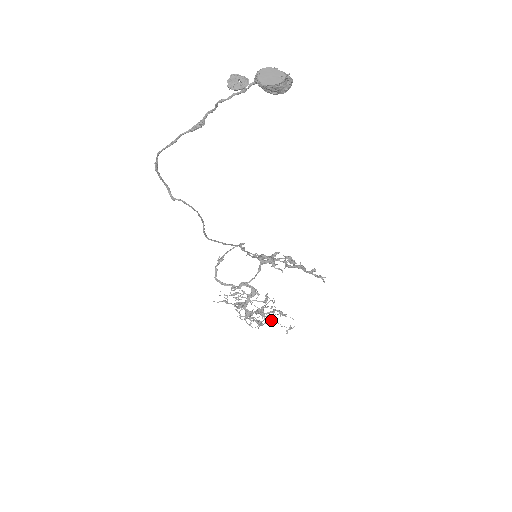
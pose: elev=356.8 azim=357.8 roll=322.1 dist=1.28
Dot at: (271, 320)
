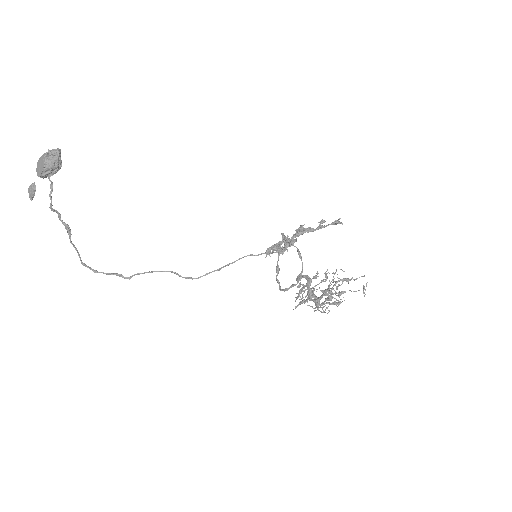
Dot at: (342, 293)
